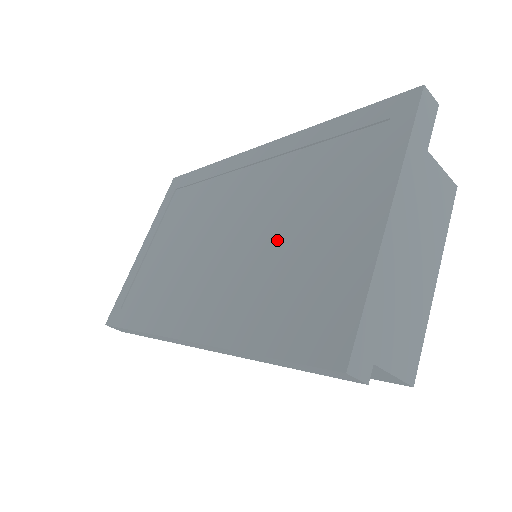
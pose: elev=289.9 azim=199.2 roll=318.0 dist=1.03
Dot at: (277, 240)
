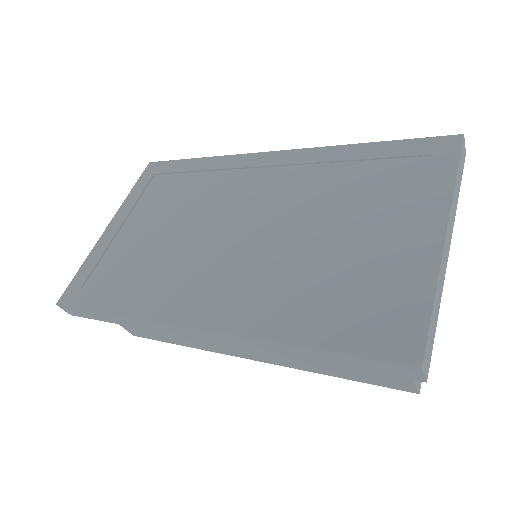
Dot at: (312, 242)
